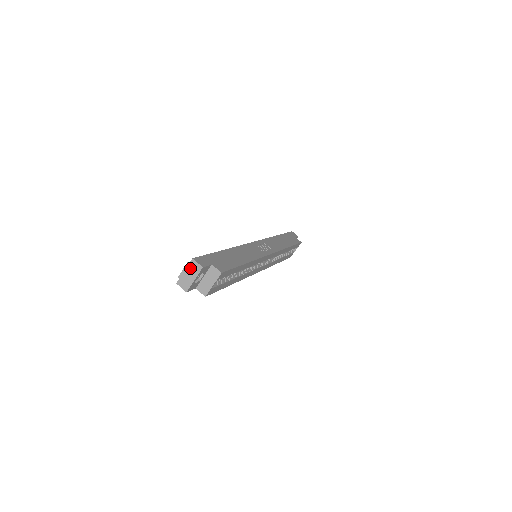
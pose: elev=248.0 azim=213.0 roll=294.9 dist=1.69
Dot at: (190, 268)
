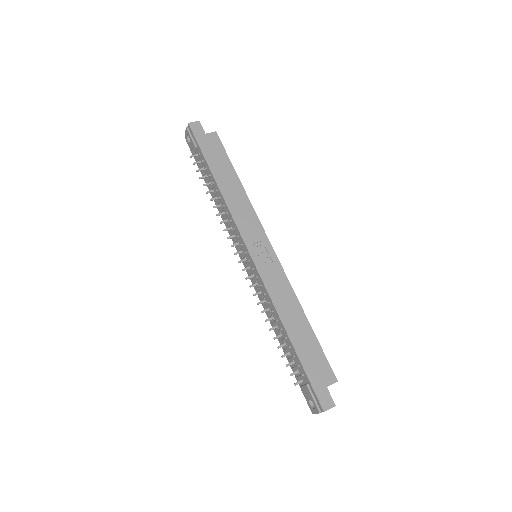
Dot at: occluded
